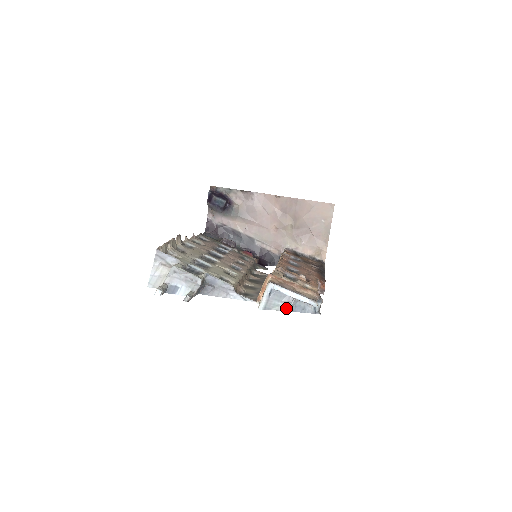
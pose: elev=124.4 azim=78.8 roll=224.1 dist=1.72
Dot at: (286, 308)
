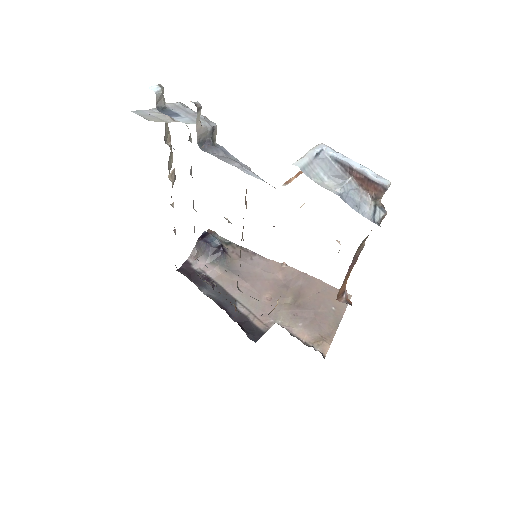
Dot at: (333, 189)
